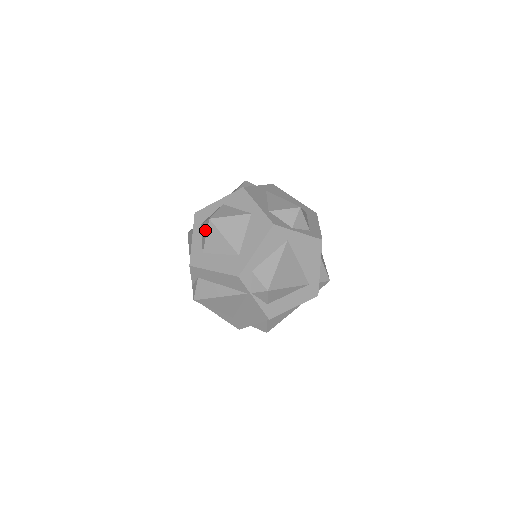
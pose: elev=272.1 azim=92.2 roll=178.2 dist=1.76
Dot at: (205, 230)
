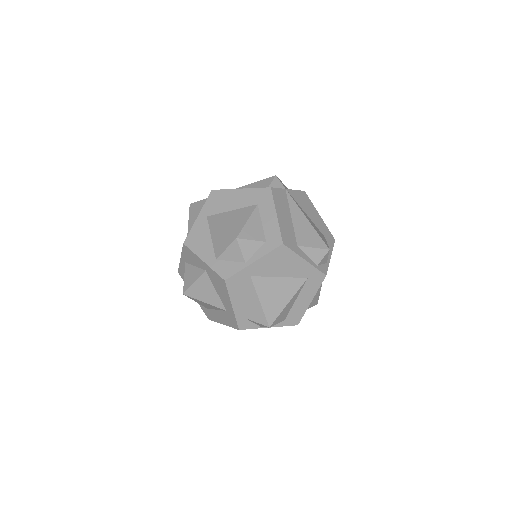
Dot at: occluded
